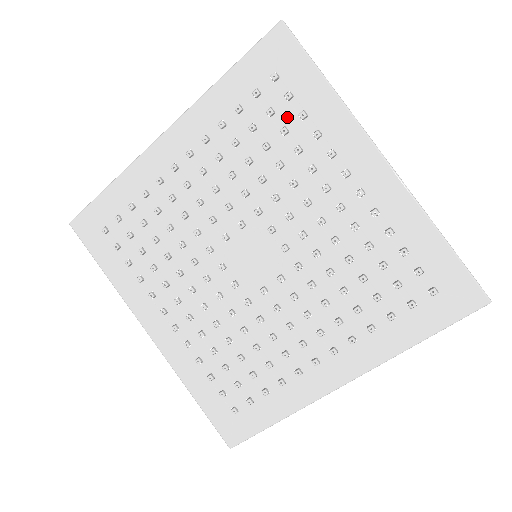
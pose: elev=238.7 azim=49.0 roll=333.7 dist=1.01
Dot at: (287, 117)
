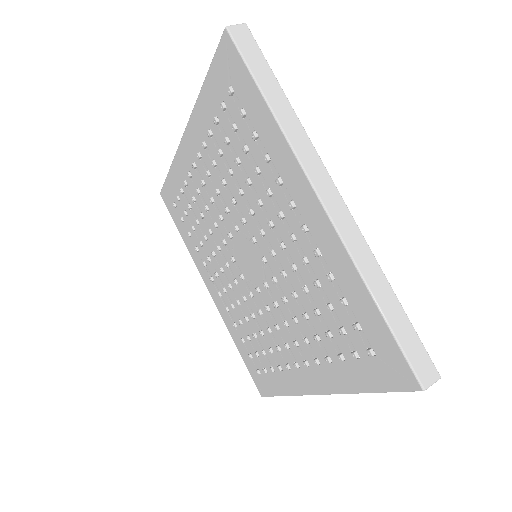
Dot at: (246, 135)
